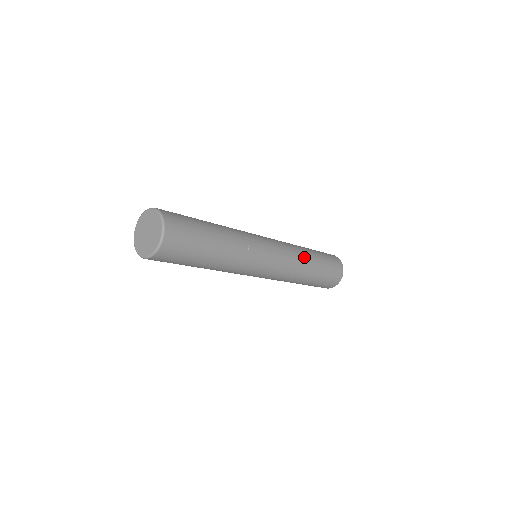
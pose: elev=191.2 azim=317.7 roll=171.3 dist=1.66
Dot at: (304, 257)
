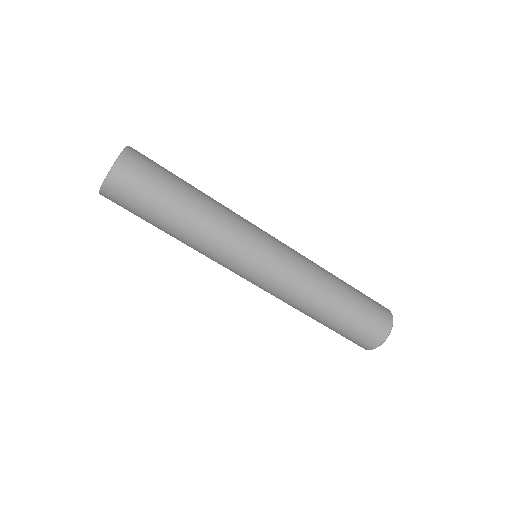
Dot at: occluded
